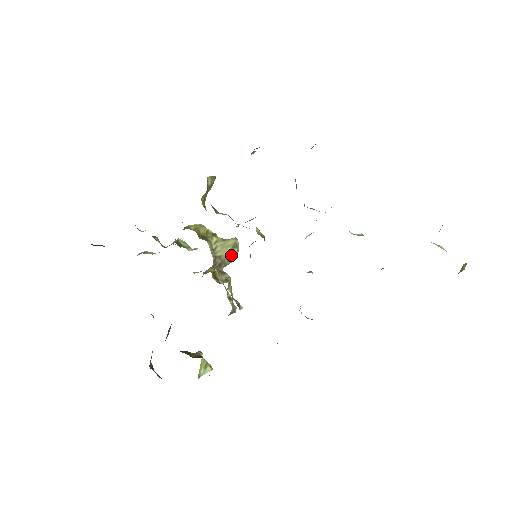
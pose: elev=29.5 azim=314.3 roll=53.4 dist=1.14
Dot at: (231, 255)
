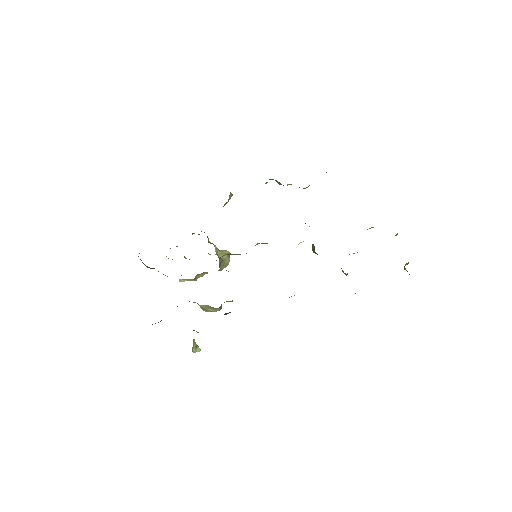
Dot at: (226, 261)
